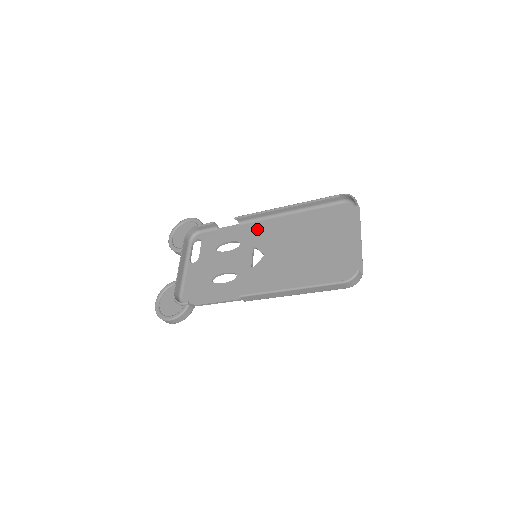
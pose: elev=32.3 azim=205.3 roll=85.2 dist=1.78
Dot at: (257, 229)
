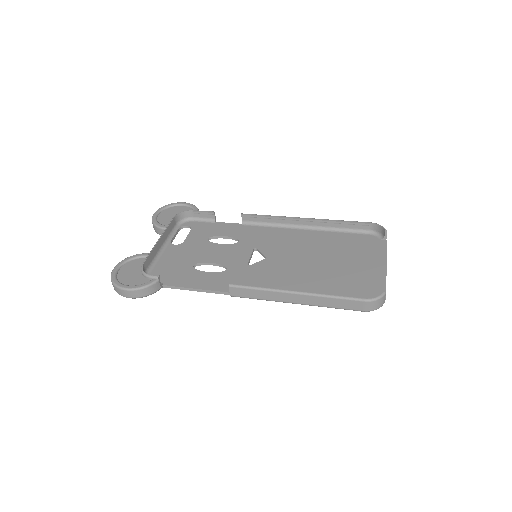
Dot at: (263, 233)
